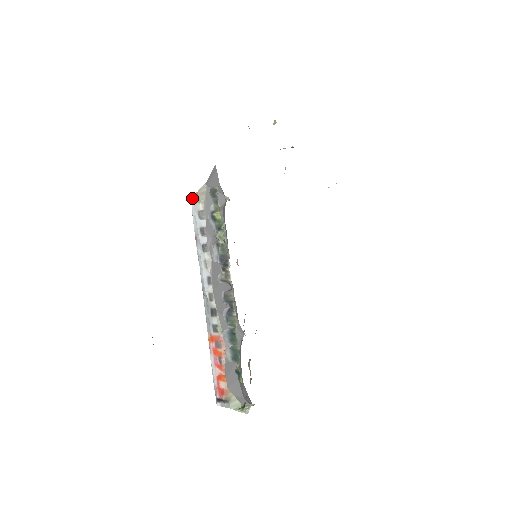
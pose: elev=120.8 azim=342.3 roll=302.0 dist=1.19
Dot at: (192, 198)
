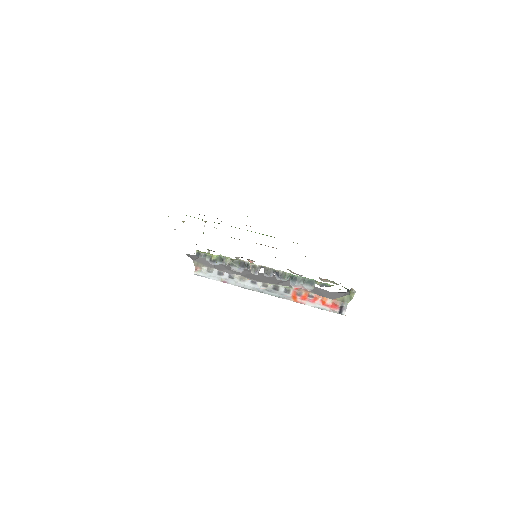
Dot at: (197, 273)
